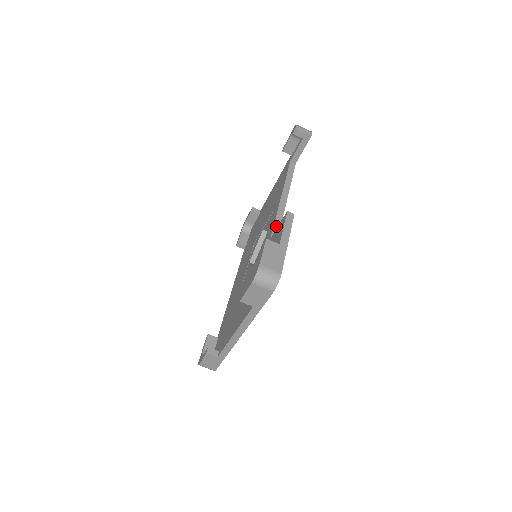
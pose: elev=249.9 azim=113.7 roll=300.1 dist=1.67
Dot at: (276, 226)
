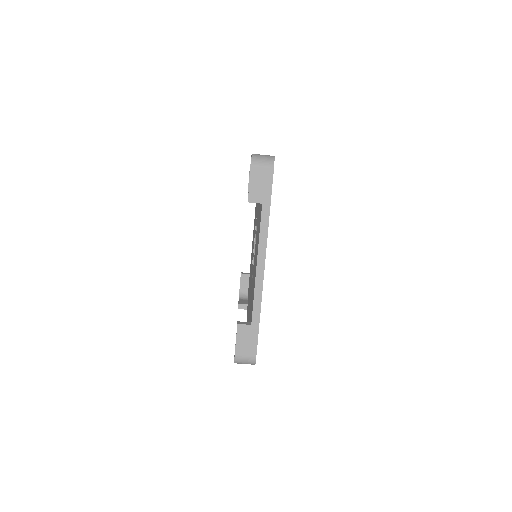
Dot at: occluded
